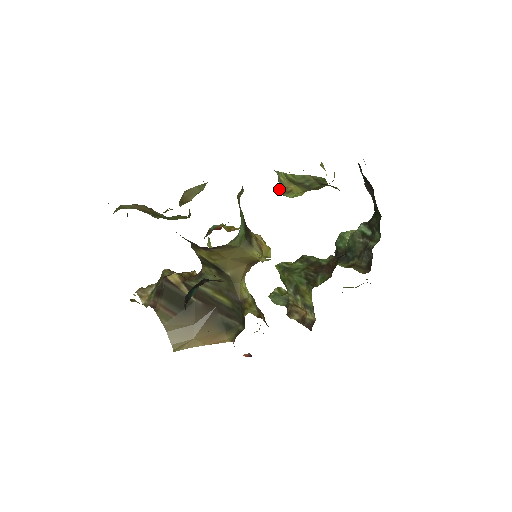
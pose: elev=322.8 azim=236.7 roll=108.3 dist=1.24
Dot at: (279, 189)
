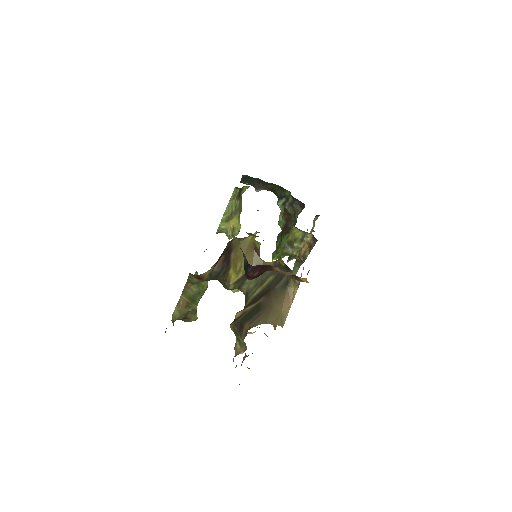
Dot at: (228, 233)
